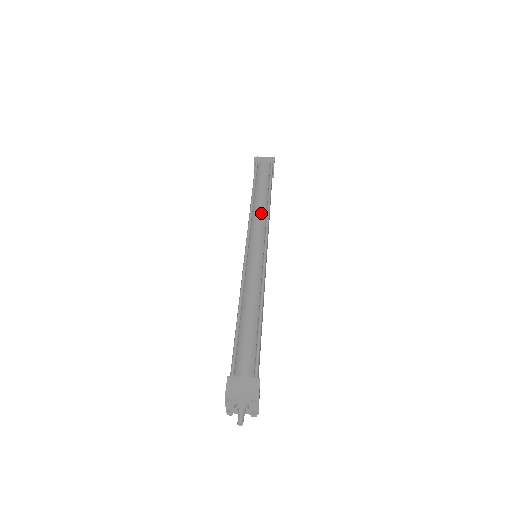
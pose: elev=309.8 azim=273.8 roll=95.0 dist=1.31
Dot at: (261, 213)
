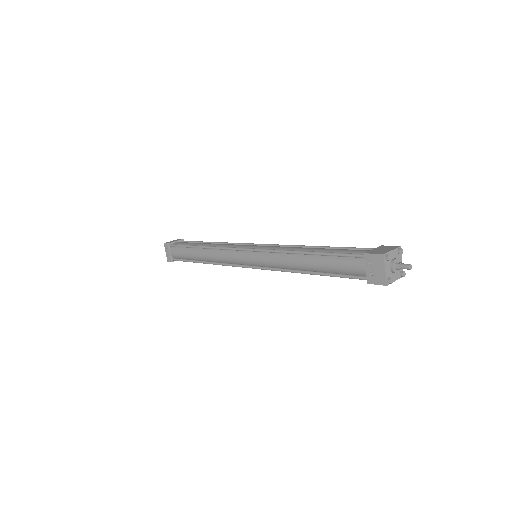
Dot at: (223, 244)
